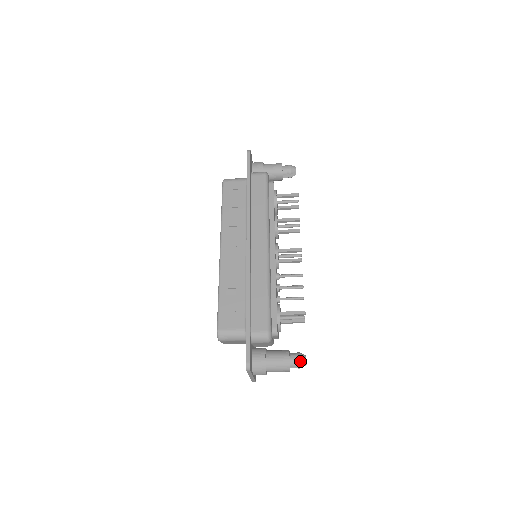
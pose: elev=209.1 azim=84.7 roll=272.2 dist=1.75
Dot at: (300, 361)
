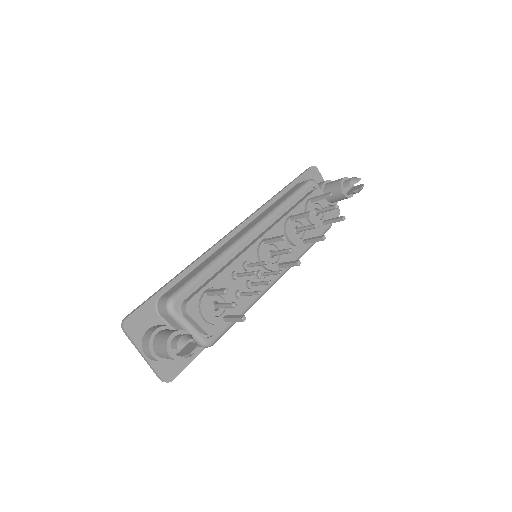
Dot at: (179, 340)
